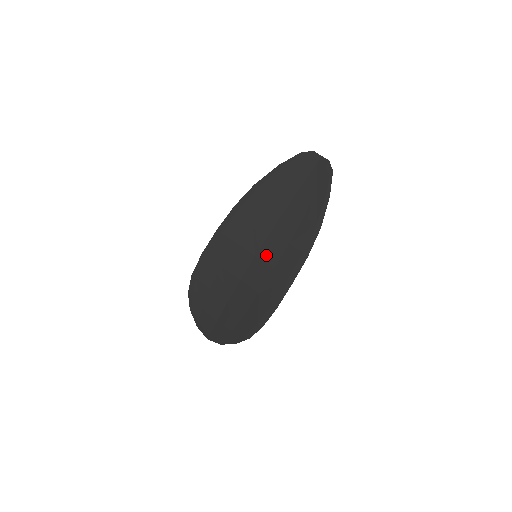
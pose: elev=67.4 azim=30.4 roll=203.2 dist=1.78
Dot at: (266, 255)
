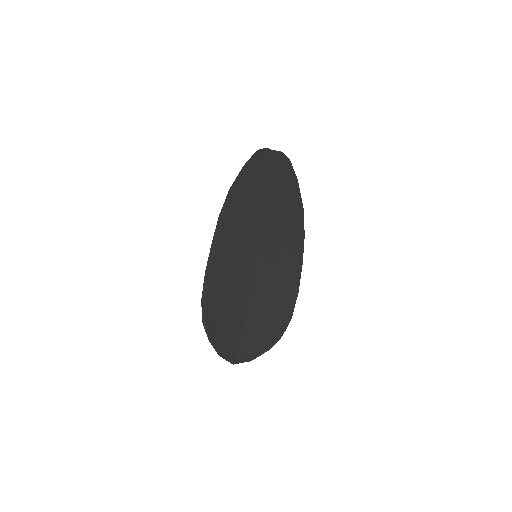
Dot at: (267, 250)
